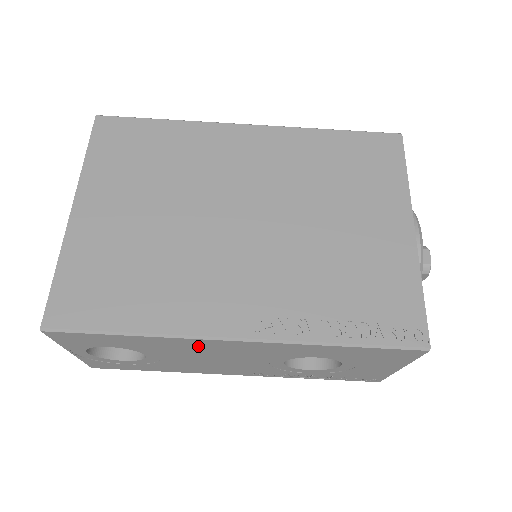
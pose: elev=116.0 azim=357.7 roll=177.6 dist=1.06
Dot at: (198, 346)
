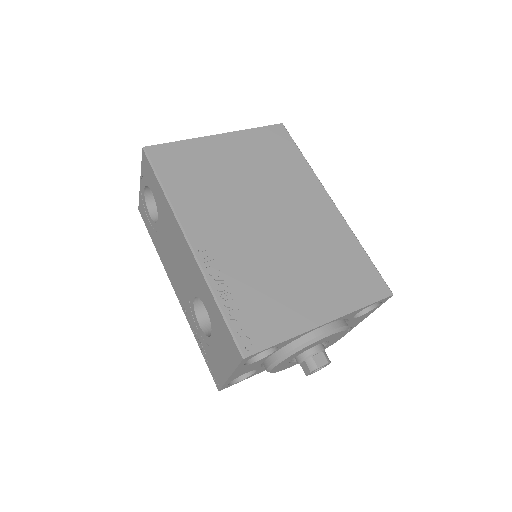
Dot at: (175, 231)
